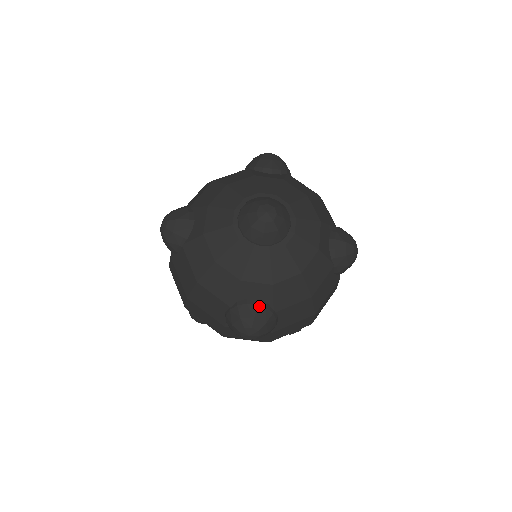
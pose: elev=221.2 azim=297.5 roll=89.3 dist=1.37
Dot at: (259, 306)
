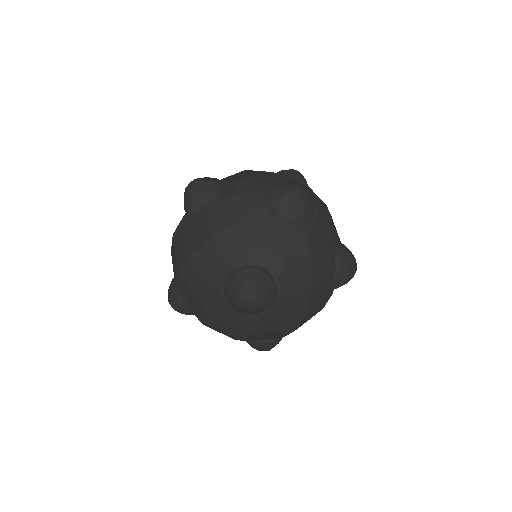
Dot at: (266, 274)
